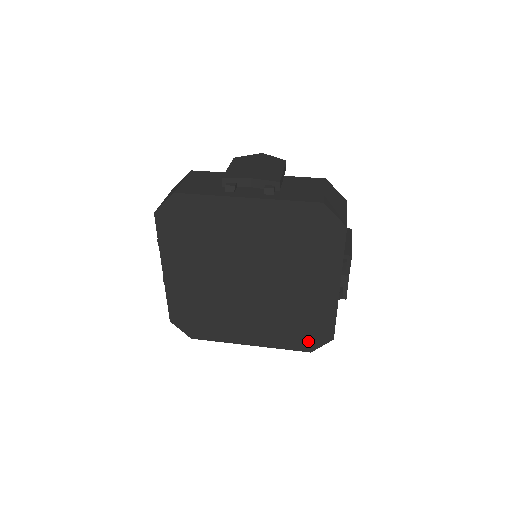
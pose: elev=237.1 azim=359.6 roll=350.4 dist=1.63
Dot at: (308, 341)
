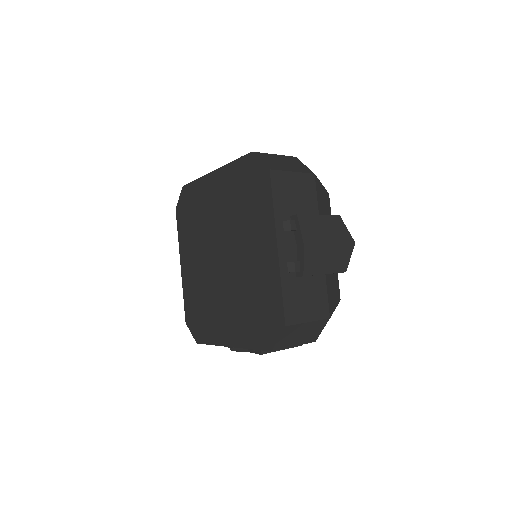
Dot at: (267, 333)
